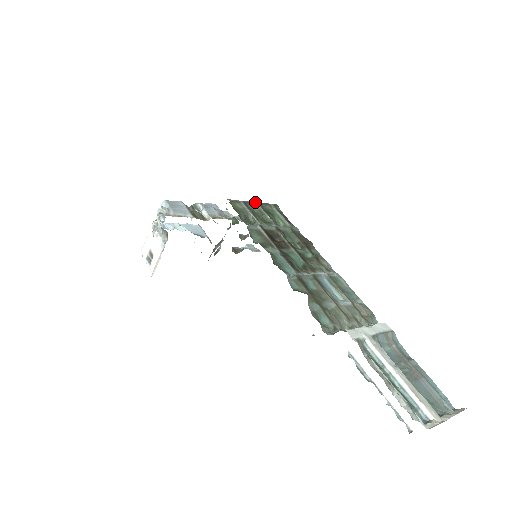
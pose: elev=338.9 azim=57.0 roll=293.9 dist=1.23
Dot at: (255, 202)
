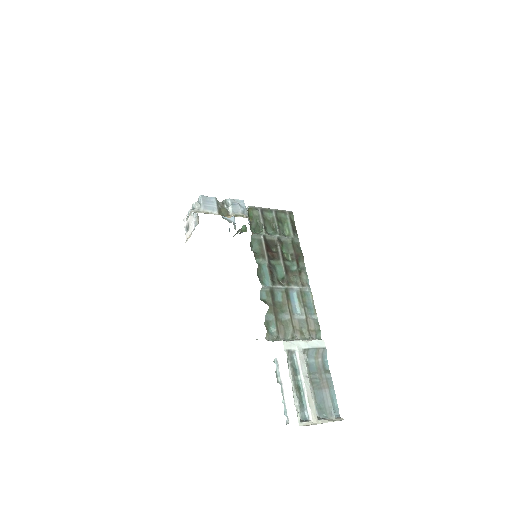
Dot at: (272, 209)
